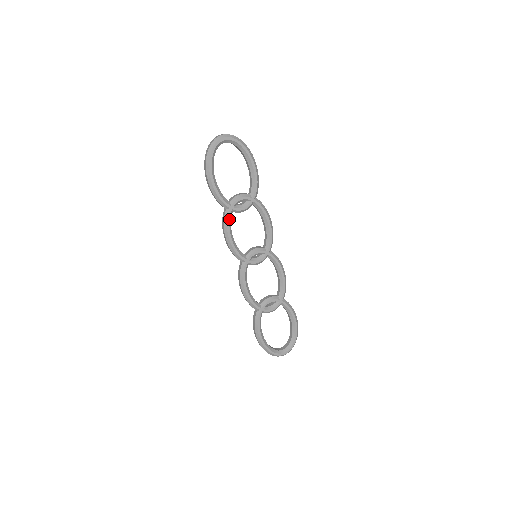
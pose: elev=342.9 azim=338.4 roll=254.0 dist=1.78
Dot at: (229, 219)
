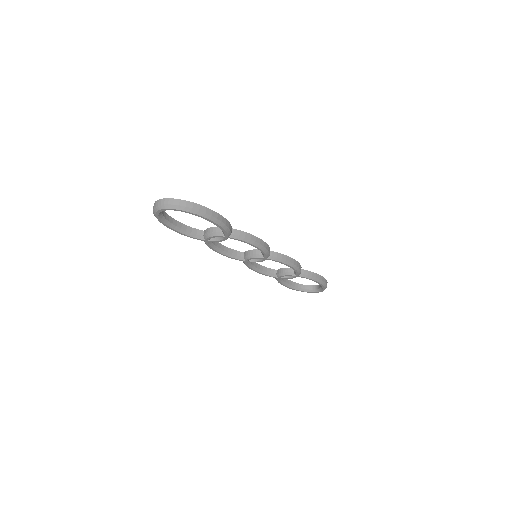
Dot at: (209, 245)
